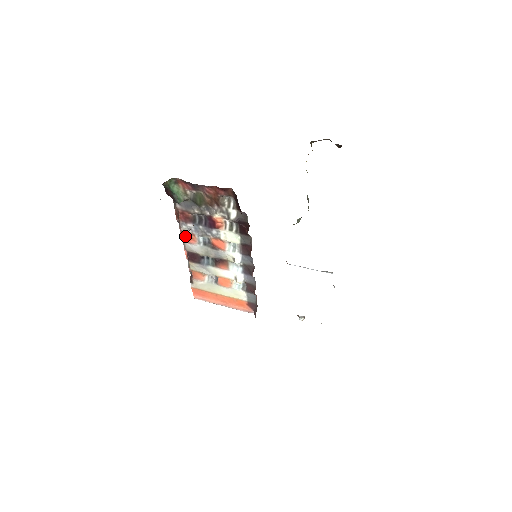
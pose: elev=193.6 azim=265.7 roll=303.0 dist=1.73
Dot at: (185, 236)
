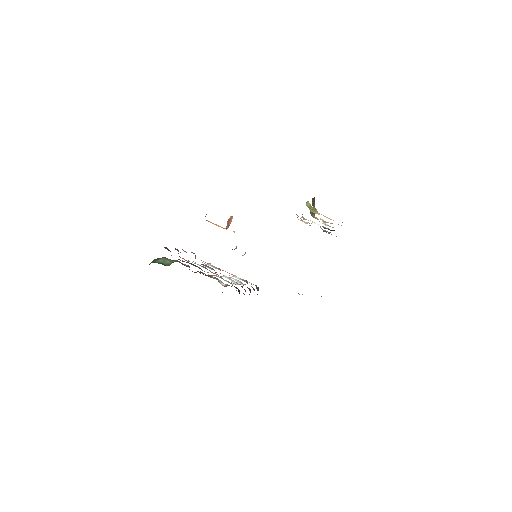
Dot at: occluded
